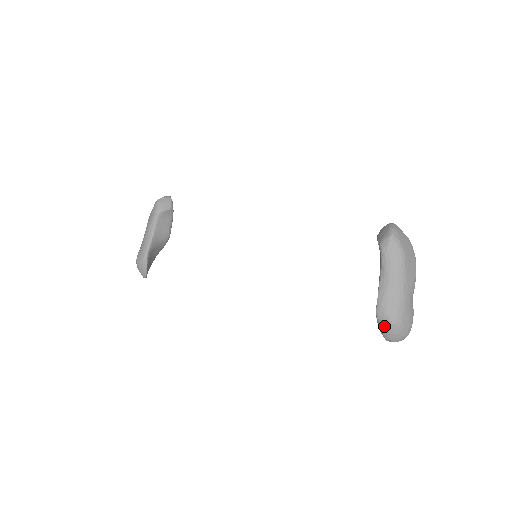
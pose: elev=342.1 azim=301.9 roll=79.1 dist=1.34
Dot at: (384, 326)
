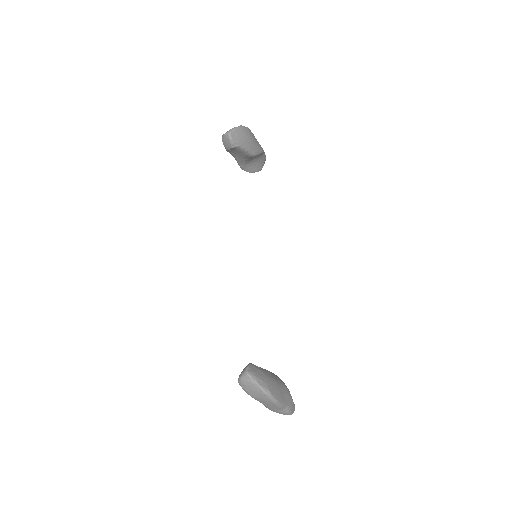
Dot at: occluded
